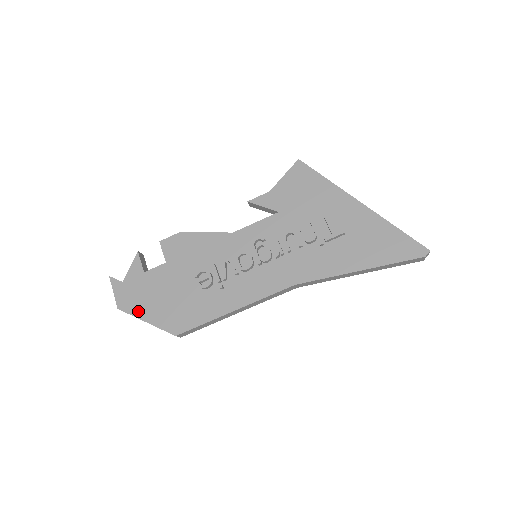
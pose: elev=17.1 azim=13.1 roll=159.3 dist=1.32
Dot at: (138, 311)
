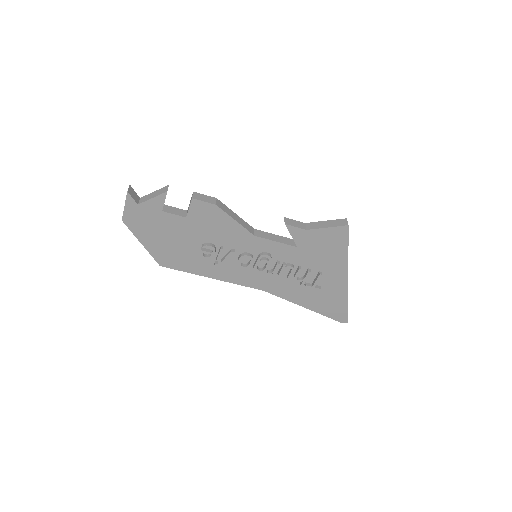
Dot at: (140, 234)
